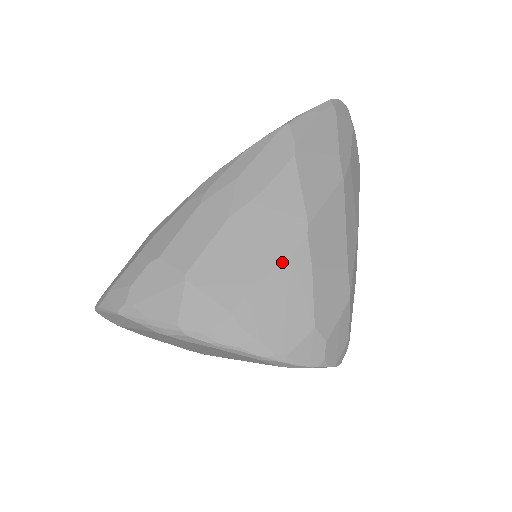
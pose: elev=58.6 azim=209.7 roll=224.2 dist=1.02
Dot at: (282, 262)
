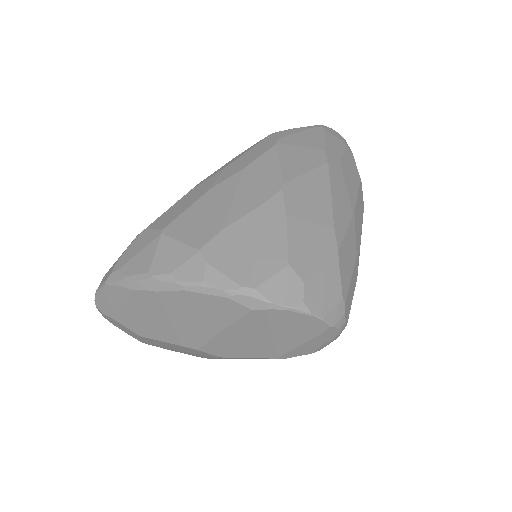
Dot at: (254, 210)
